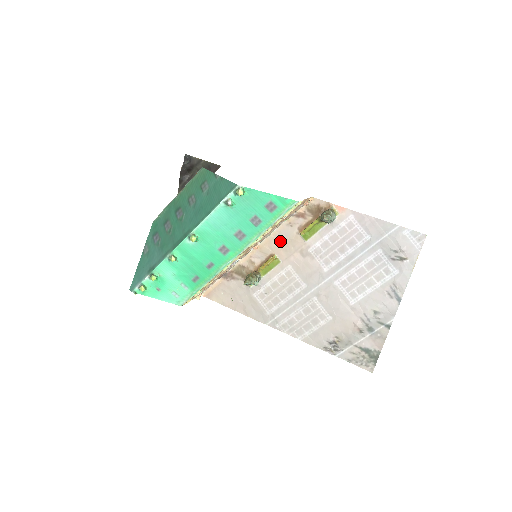
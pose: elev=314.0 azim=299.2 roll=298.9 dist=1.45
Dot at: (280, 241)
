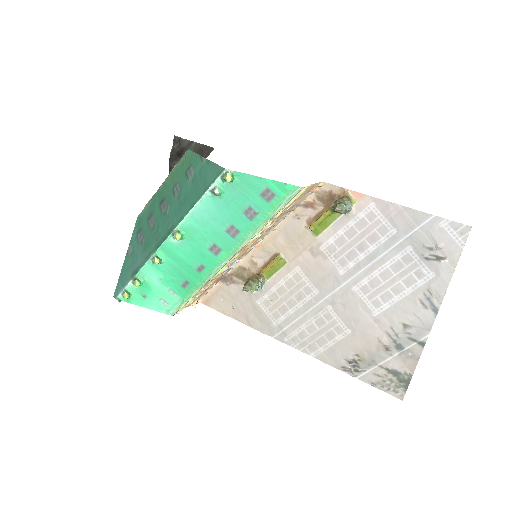
Dot at: (285, 237)
